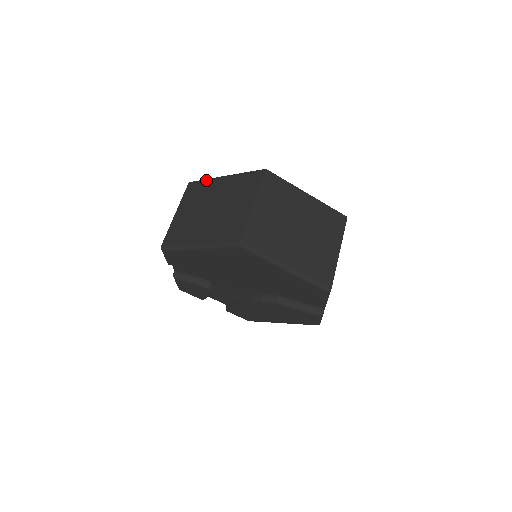
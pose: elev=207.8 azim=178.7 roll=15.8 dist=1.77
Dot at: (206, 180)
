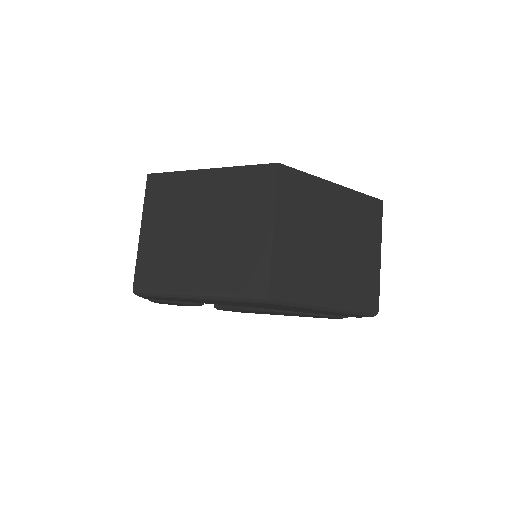
Dot at: (177, 173)
